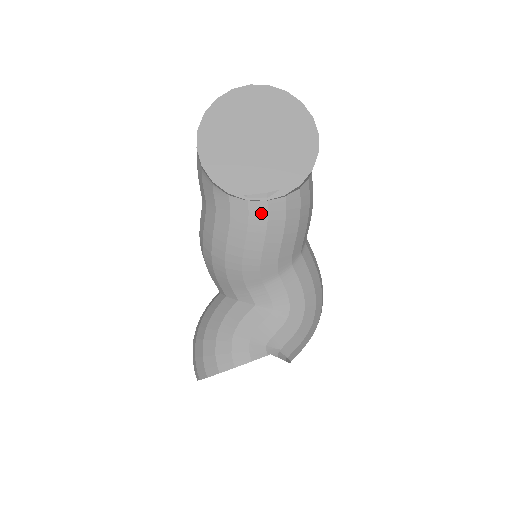
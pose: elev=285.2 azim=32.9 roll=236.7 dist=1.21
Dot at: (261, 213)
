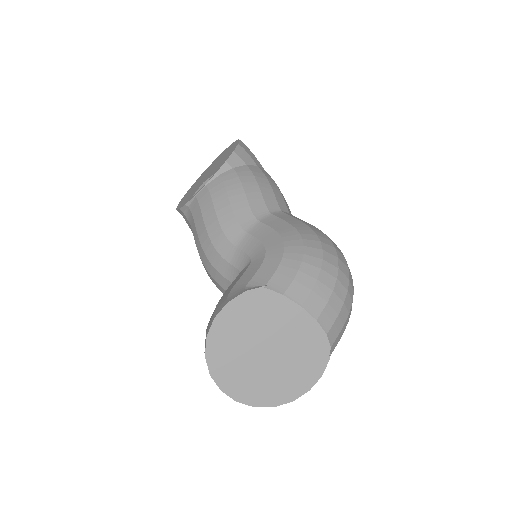
Dot at: (205, 195)
